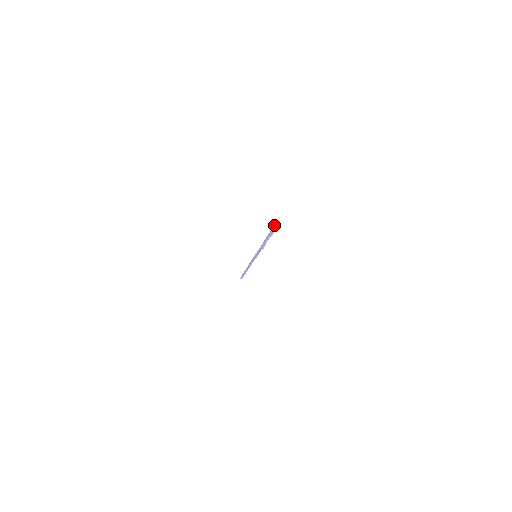
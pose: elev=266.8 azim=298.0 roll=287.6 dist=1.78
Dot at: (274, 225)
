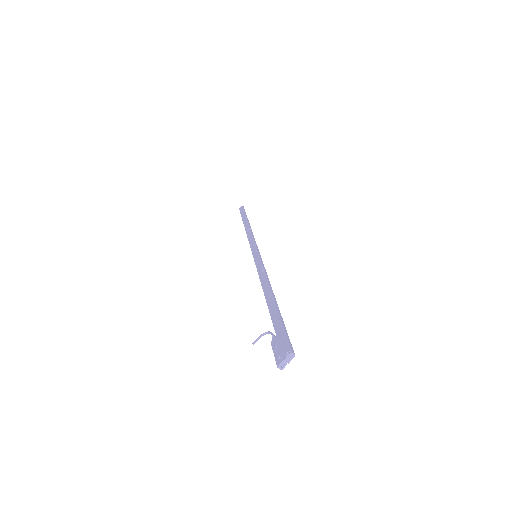
Dot at: (282, 346)
